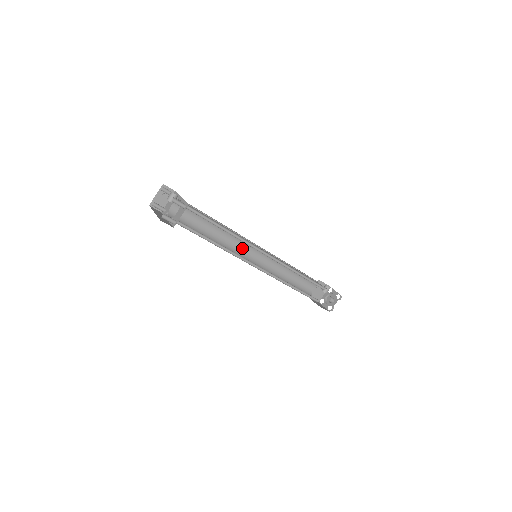
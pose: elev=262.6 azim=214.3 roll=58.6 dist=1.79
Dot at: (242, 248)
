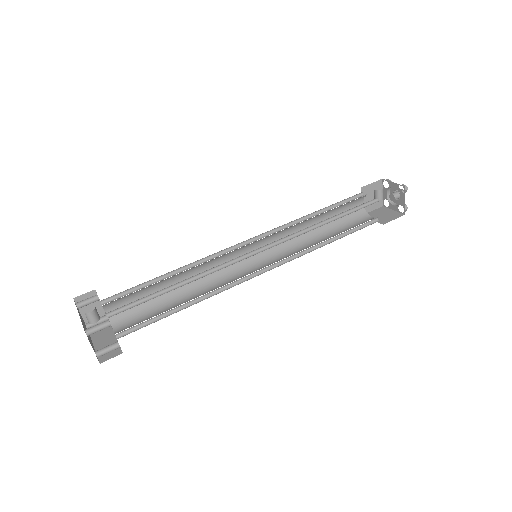
Dot at: occluded
